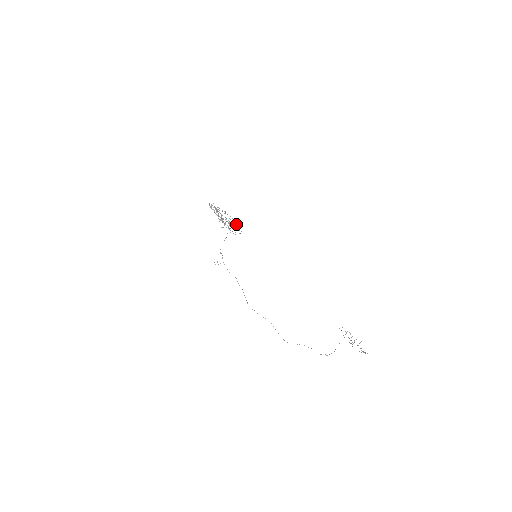
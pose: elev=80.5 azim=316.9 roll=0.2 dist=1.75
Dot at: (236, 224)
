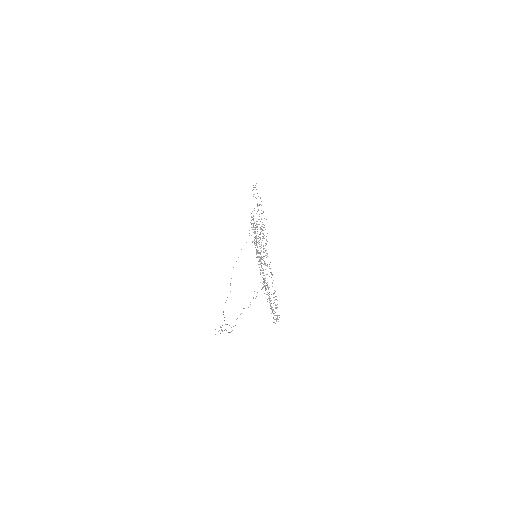
Dot at: occluded
